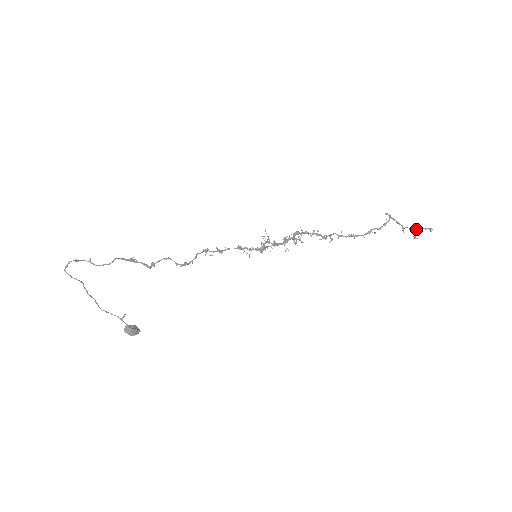
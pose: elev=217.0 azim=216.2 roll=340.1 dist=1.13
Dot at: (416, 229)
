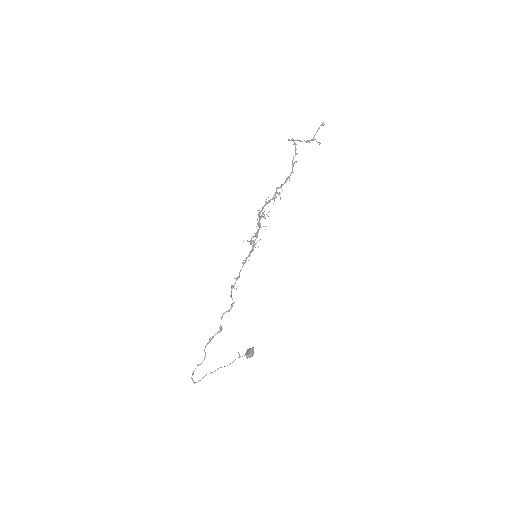
Dot at: (314, 136)
